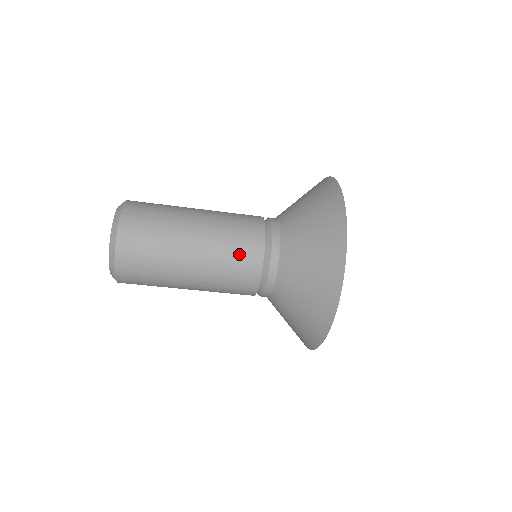
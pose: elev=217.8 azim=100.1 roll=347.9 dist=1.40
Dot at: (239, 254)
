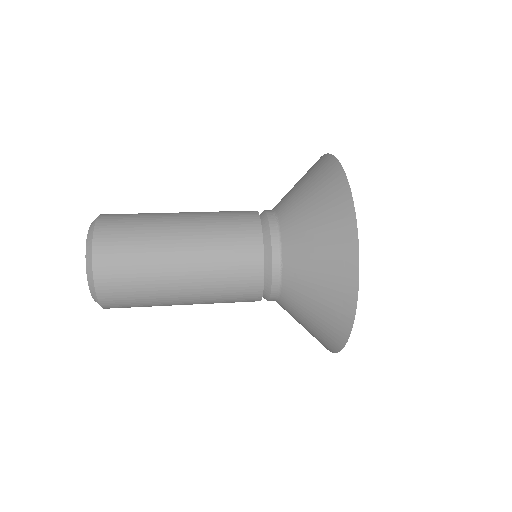
Dot at: (235, 277)
